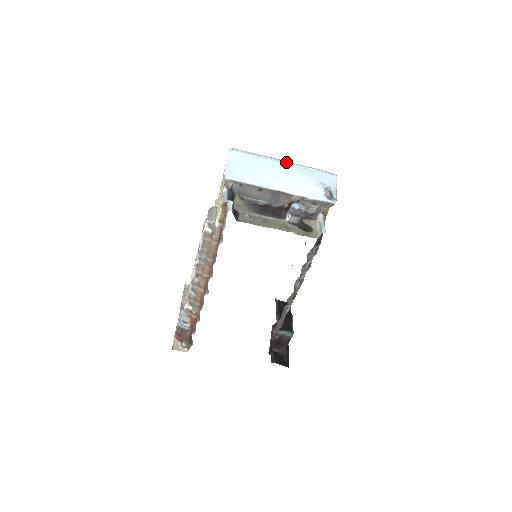
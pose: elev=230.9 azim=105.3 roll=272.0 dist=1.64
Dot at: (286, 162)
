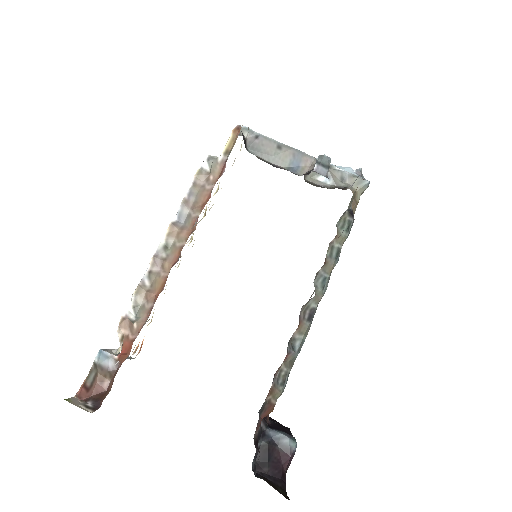
Dot at: occluded
